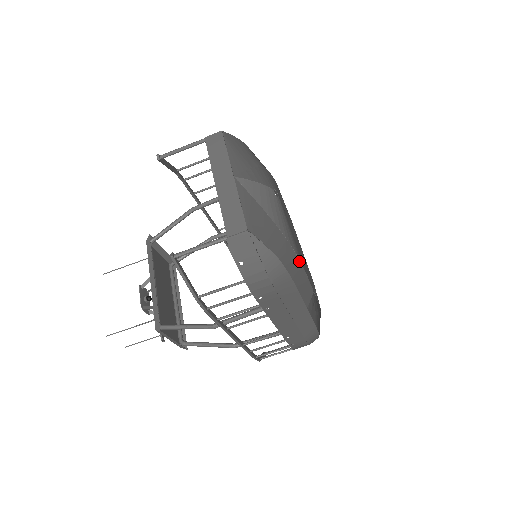
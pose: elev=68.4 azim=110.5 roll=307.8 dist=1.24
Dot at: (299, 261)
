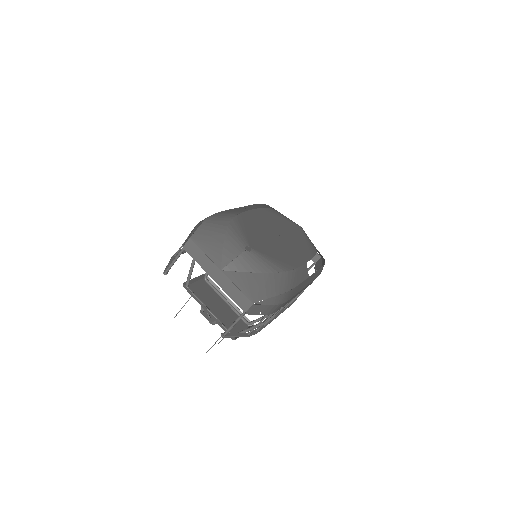
Dot at: (288, 272)
